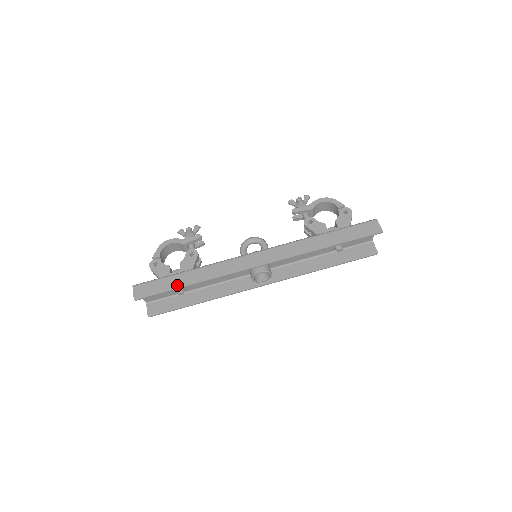
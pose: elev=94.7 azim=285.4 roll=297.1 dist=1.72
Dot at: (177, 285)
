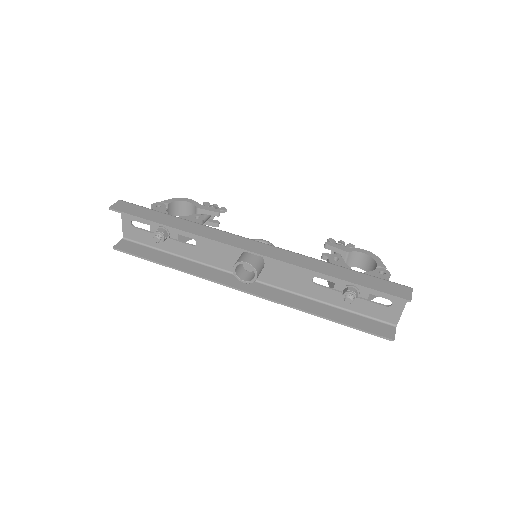
Dot at: (157, 220)
